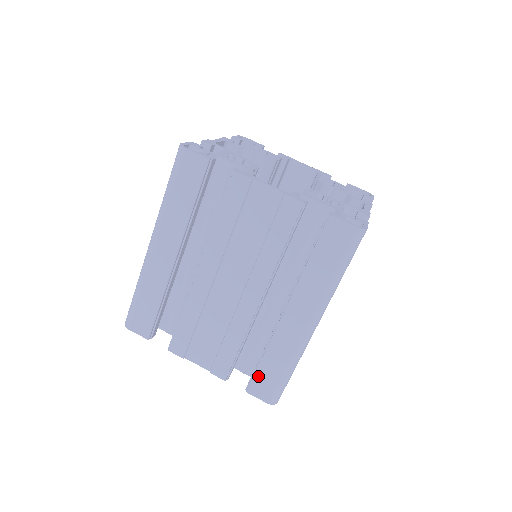
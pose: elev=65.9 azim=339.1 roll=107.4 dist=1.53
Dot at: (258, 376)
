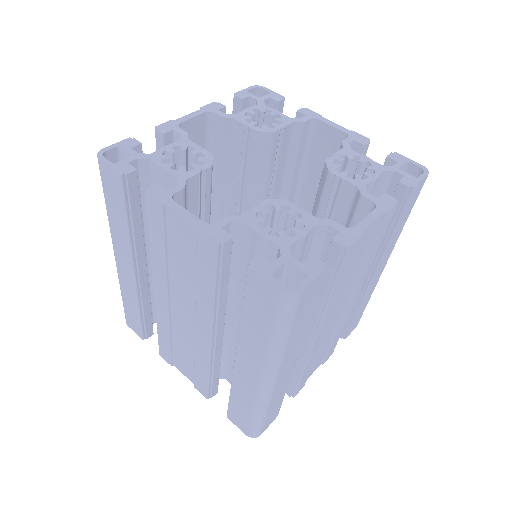
Dot at: (231, 408)
